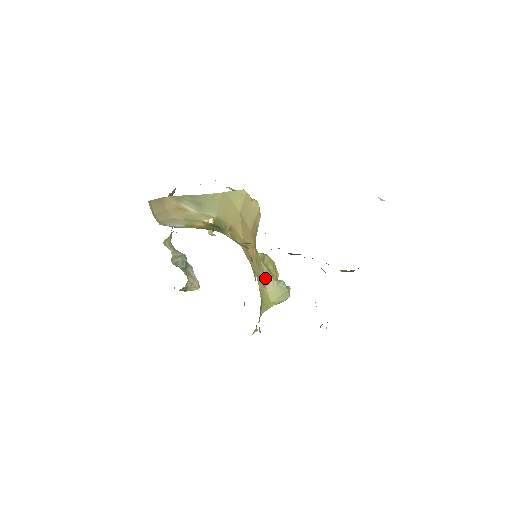
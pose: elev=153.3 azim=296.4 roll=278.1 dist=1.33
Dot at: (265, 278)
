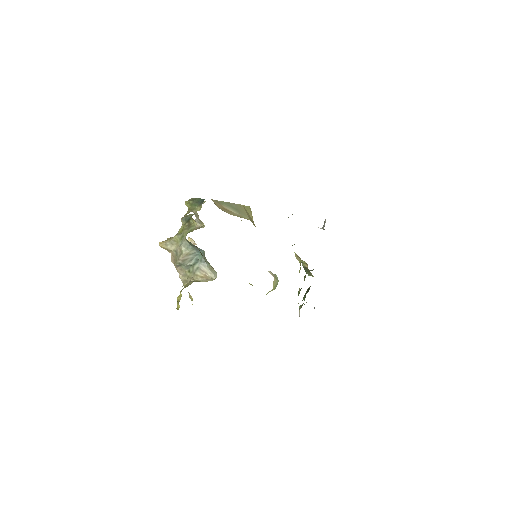
Dot at: occluded
